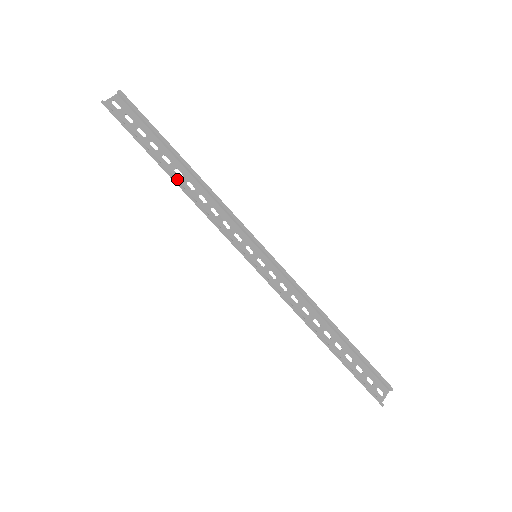
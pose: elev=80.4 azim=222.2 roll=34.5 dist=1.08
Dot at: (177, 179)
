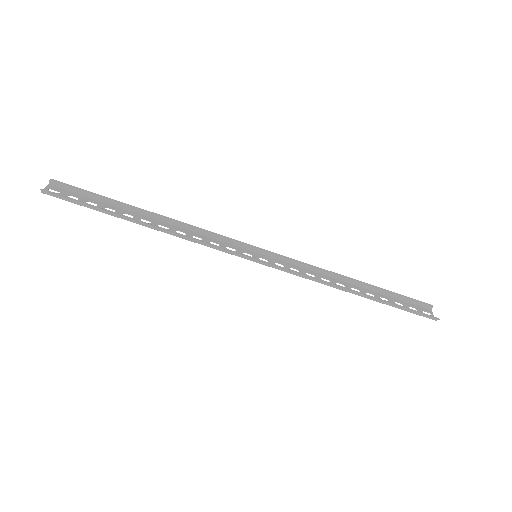
Dot at: (148, 225)
